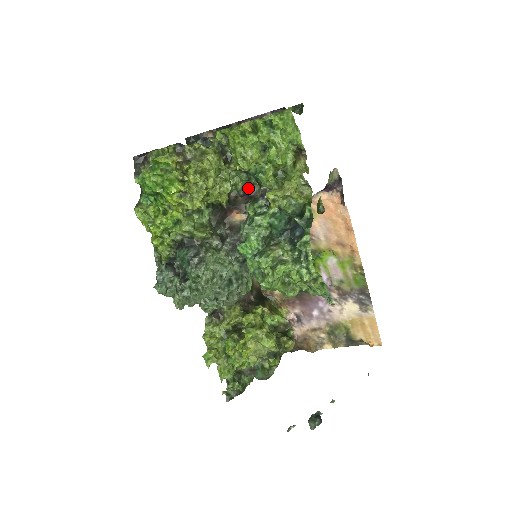
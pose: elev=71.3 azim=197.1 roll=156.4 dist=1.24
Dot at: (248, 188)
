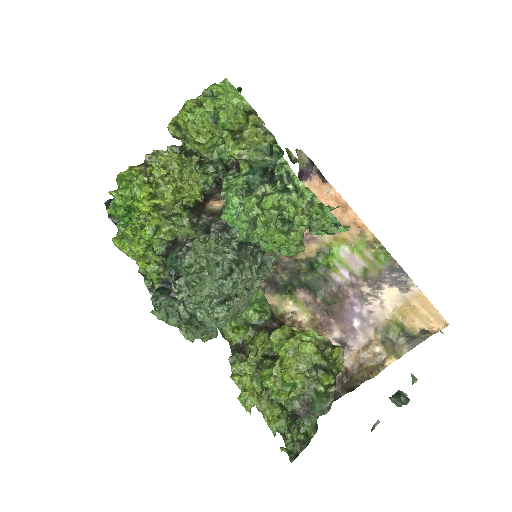
Dot at: (220, 181)
